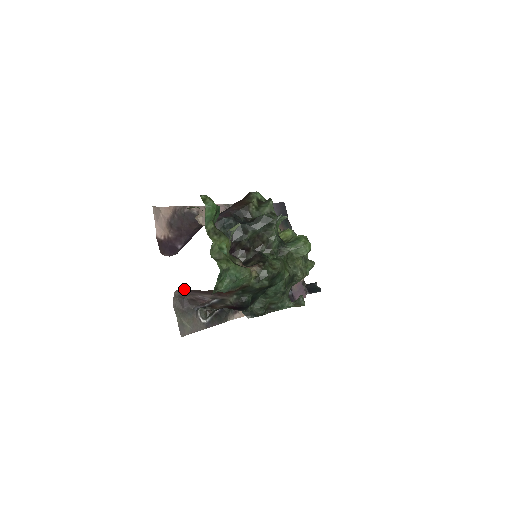
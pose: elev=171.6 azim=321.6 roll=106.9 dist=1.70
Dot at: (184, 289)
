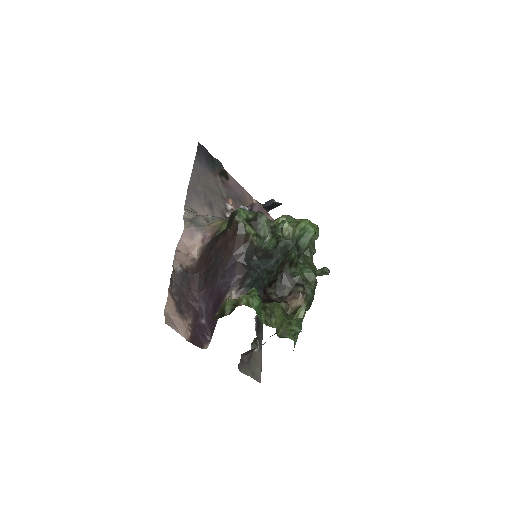
Dot at: occluded
